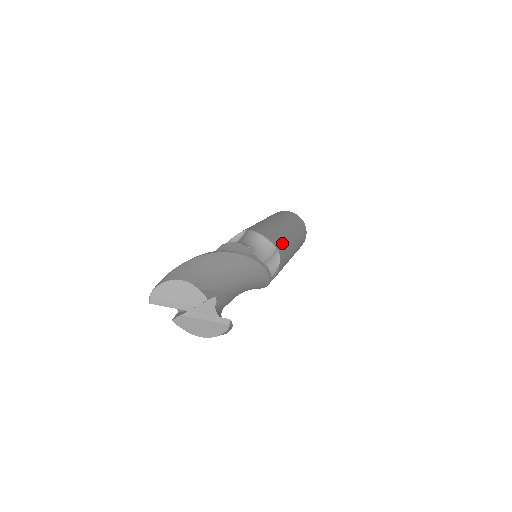
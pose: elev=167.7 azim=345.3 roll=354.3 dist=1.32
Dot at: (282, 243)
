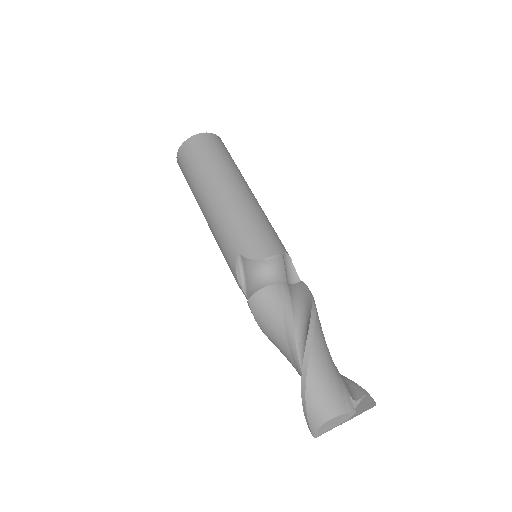
Dot at: (269, 231)
